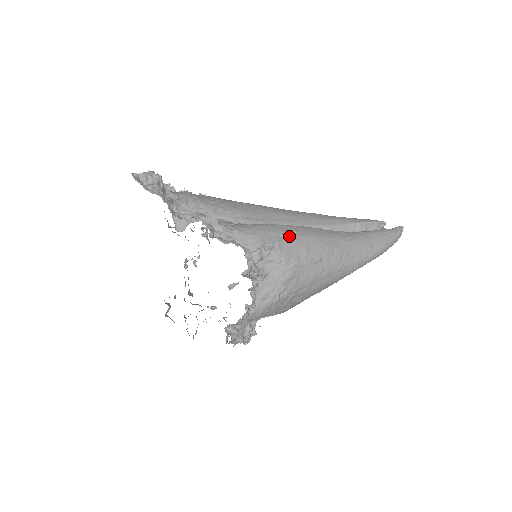
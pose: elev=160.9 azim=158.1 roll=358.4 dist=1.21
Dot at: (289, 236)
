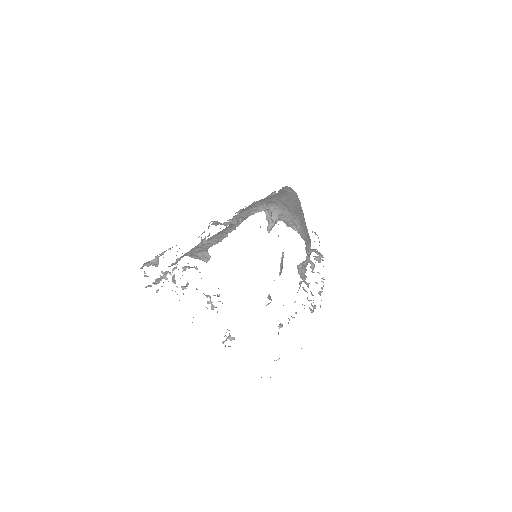
Dot at: occluded
